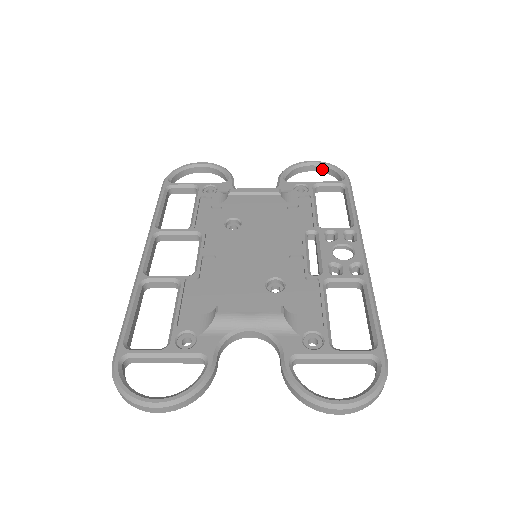
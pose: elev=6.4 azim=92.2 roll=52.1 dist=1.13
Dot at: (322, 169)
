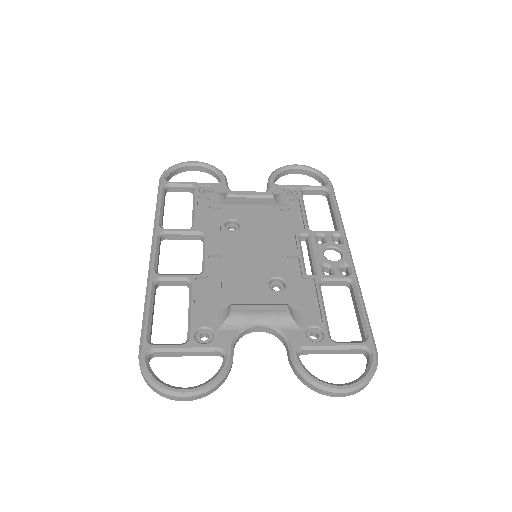
Dot at: (306, 172)
